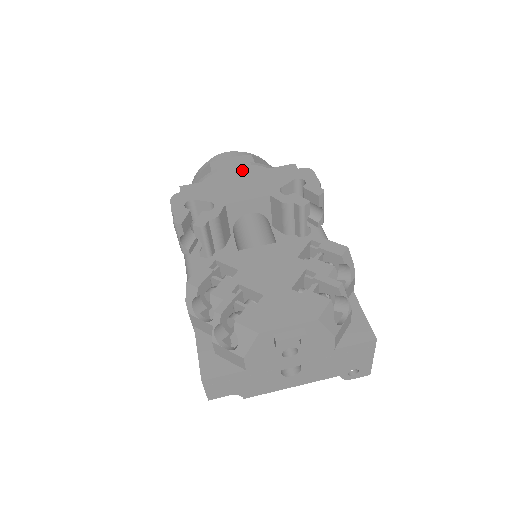
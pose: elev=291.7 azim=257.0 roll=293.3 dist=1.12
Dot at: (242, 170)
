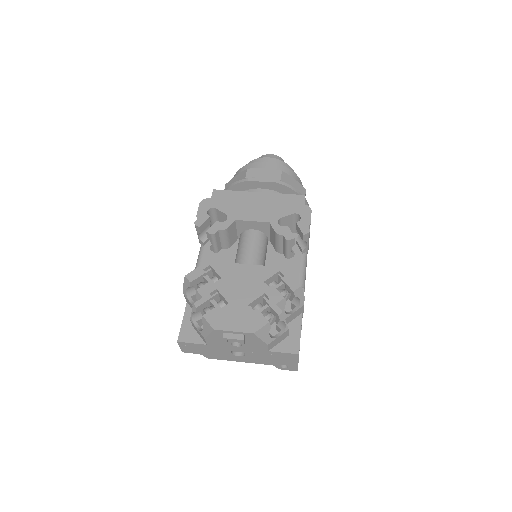
Dot at: (268, 184)
